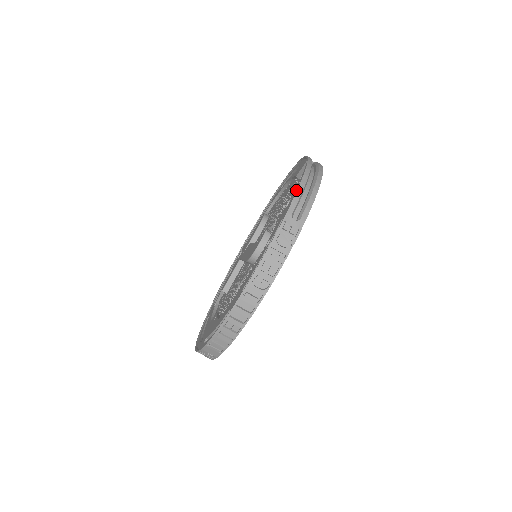
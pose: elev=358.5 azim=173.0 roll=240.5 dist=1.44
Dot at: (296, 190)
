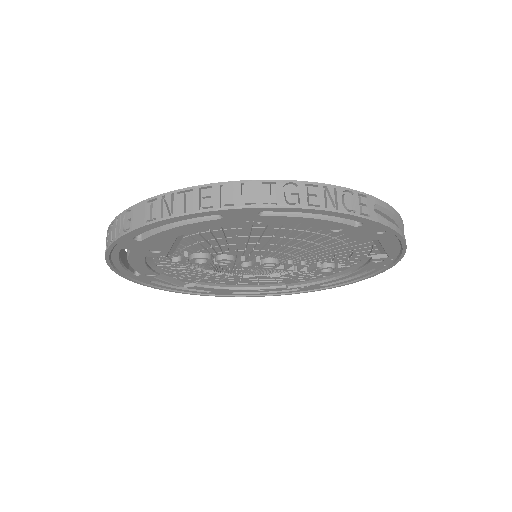
Dot at: occluded
